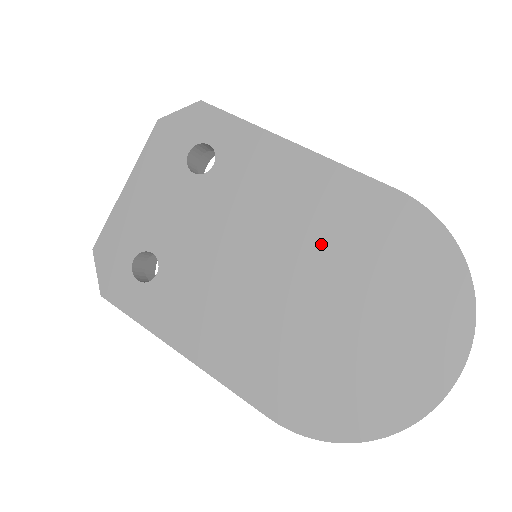
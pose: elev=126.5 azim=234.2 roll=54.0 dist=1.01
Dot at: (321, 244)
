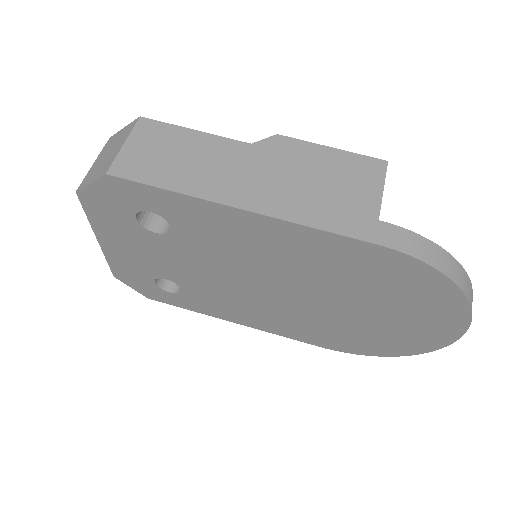
Dot at: (315, 277)
